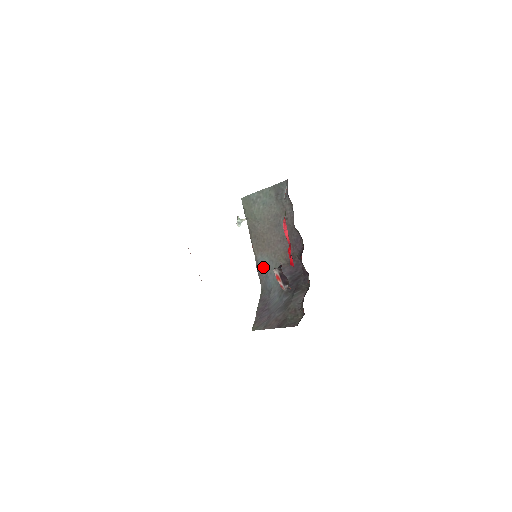
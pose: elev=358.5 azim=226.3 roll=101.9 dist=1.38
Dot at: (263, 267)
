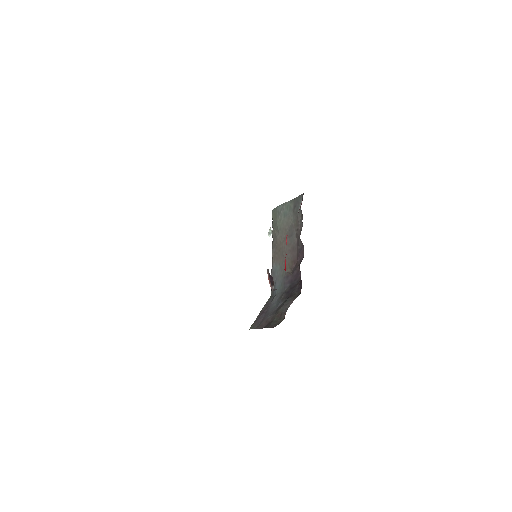
Dot at: (275, 274)
